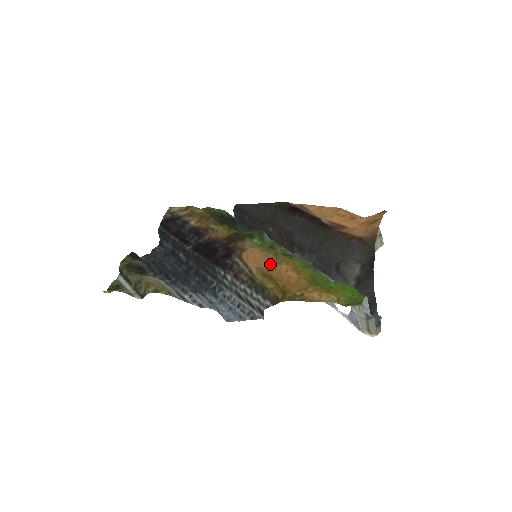
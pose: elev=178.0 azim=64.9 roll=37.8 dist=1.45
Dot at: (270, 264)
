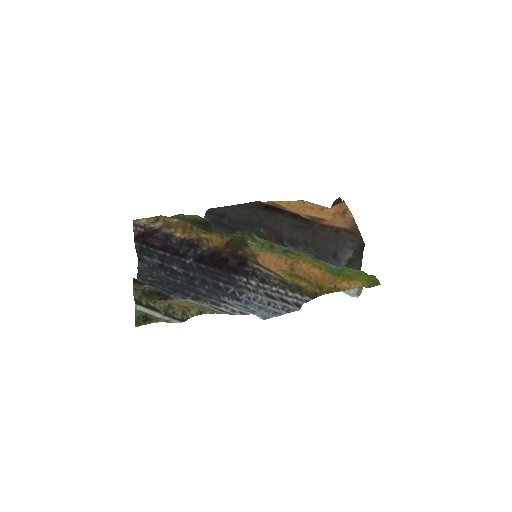
Dot at: (289, 265)
